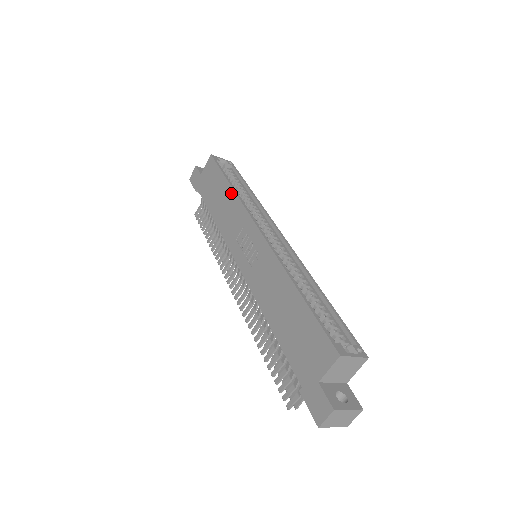
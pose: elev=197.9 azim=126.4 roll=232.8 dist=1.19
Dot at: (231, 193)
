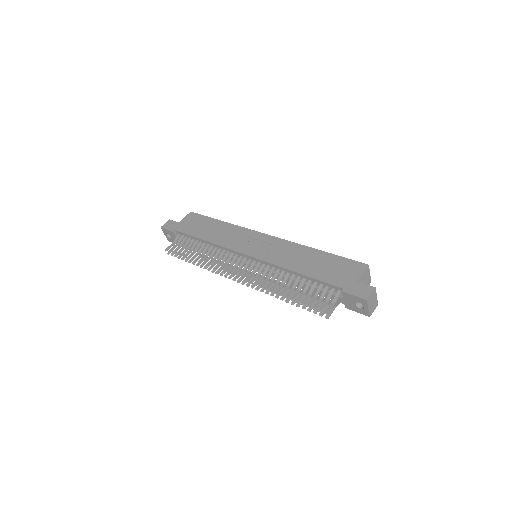
Dot at: (226, 224)
